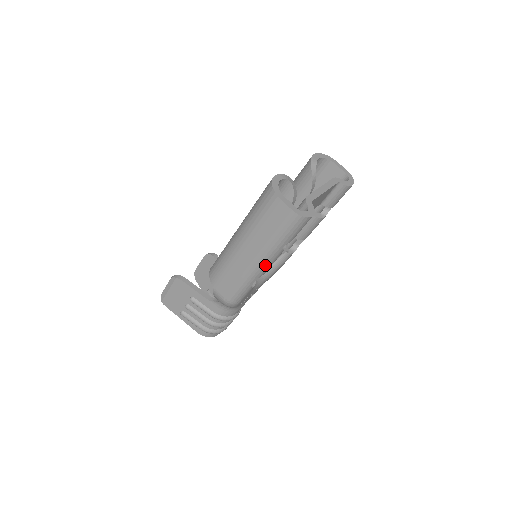
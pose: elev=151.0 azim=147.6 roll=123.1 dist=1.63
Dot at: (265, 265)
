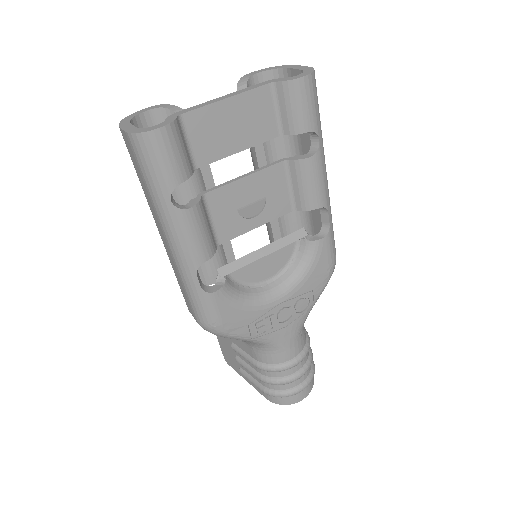
Dot at: (180, 243)
